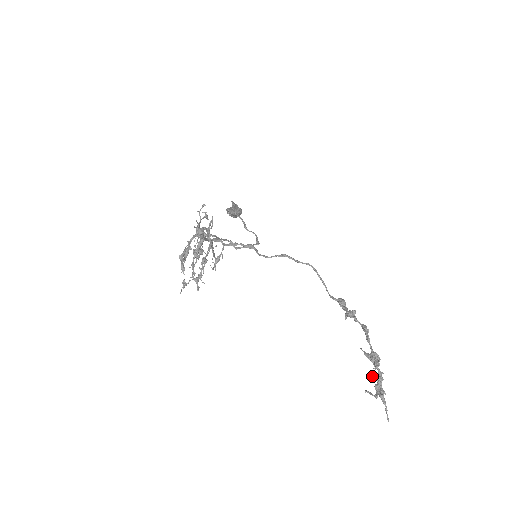
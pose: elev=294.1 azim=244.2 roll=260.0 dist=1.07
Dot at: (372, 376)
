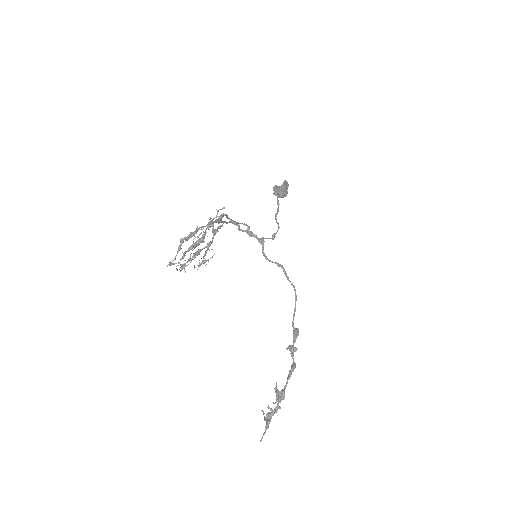
Dot at: (269, 407)
